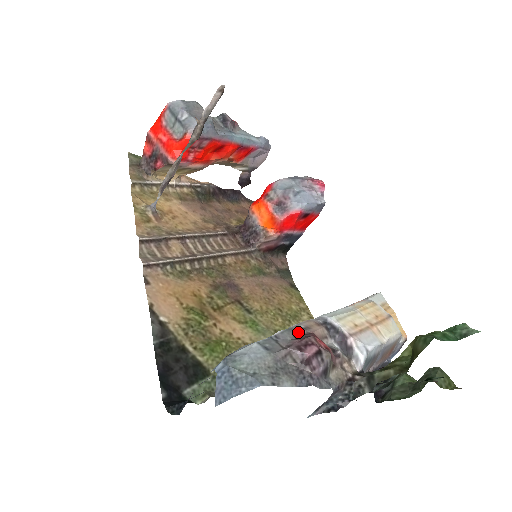
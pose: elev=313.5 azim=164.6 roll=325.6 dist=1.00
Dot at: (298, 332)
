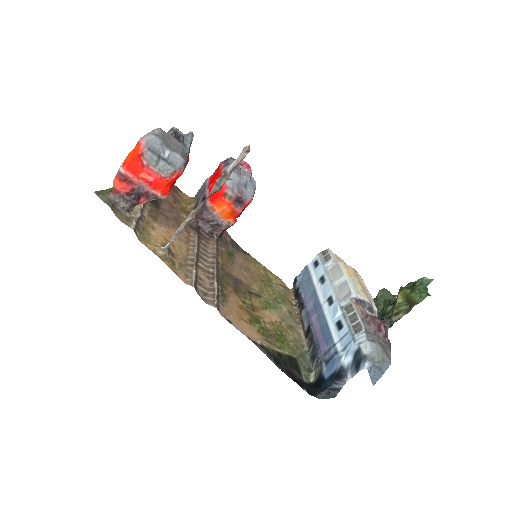
Dot at: (364, 318)
